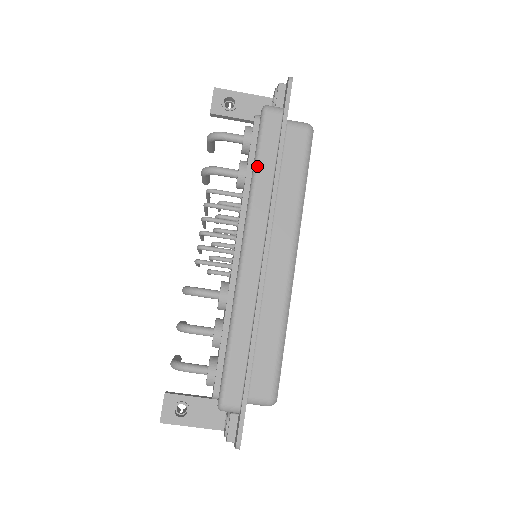
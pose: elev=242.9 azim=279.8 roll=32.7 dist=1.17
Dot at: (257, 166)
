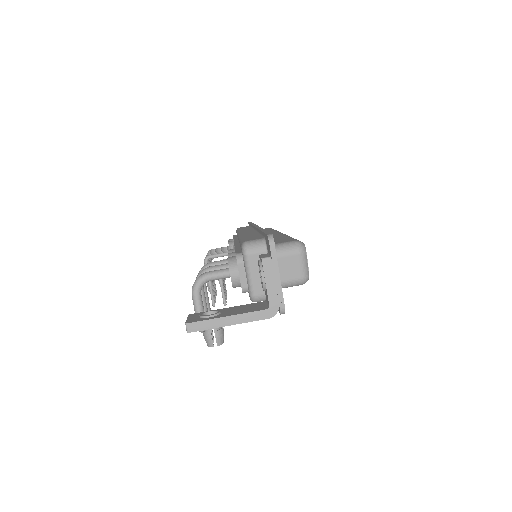
Dot at: occluded
